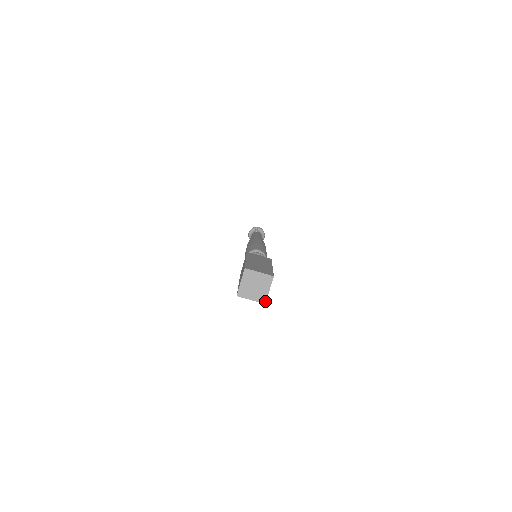
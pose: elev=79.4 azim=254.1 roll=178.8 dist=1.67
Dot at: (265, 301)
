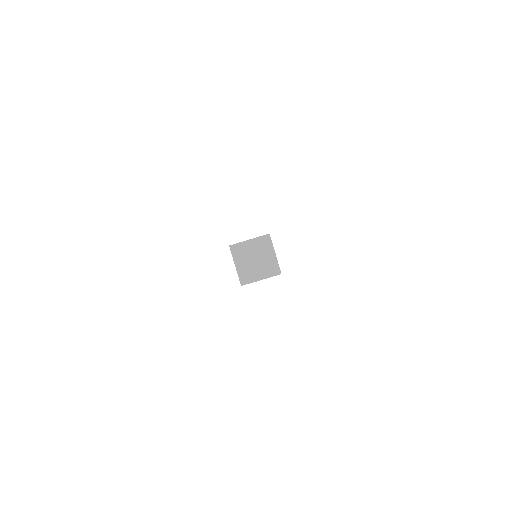
Dot at: (245, 283)
